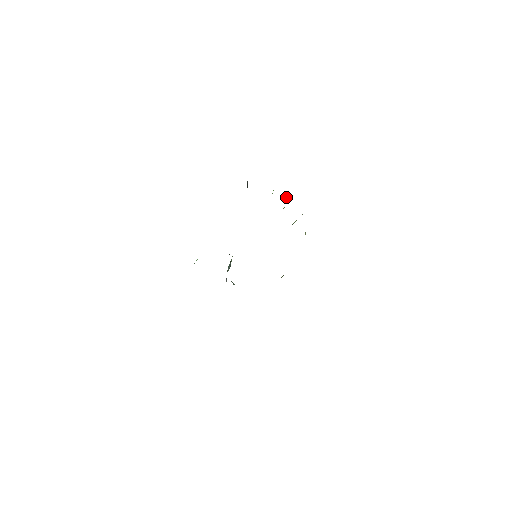
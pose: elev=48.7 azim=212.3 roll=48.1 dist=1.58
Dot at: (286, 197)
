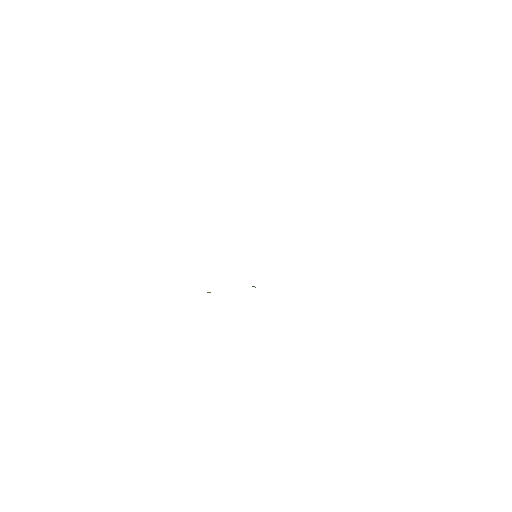
Dot at: occluded
